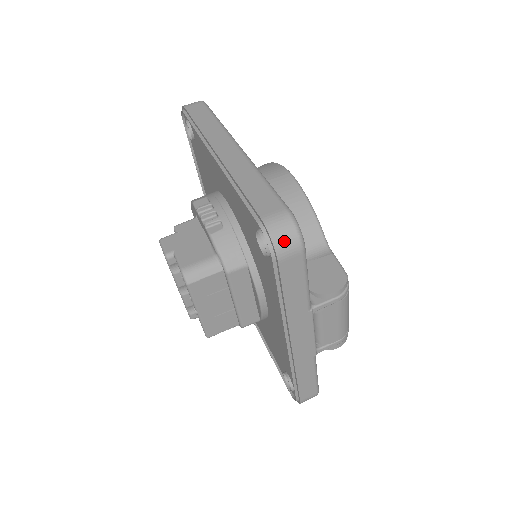
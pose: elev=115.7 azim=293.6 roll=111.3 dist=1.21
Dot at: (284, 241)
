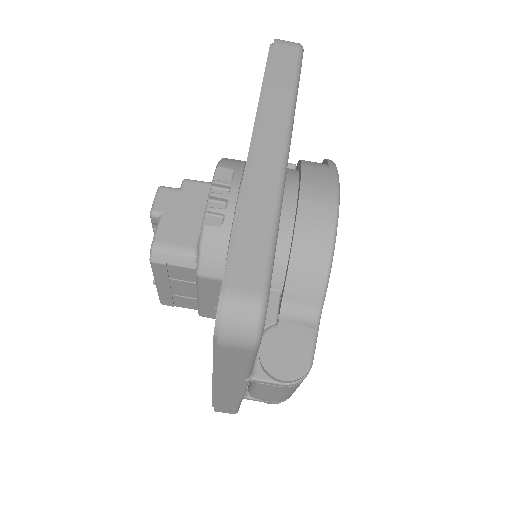
Dot at: (234, 332)
